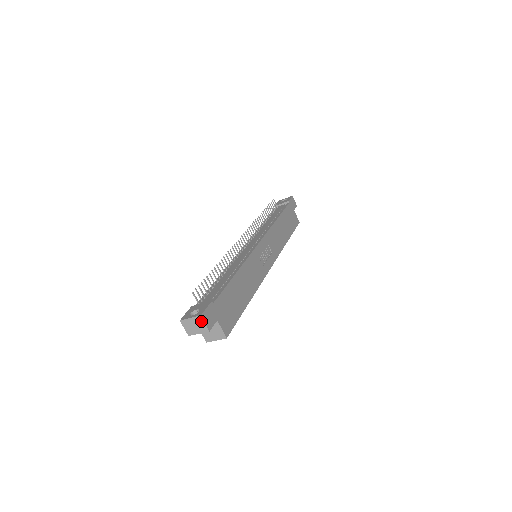
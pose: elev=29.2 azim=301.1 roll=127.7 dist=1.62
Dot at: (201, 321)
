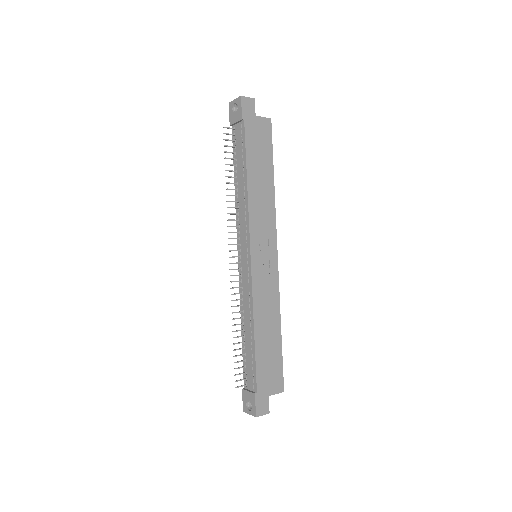
Dot at: (259, 415)
